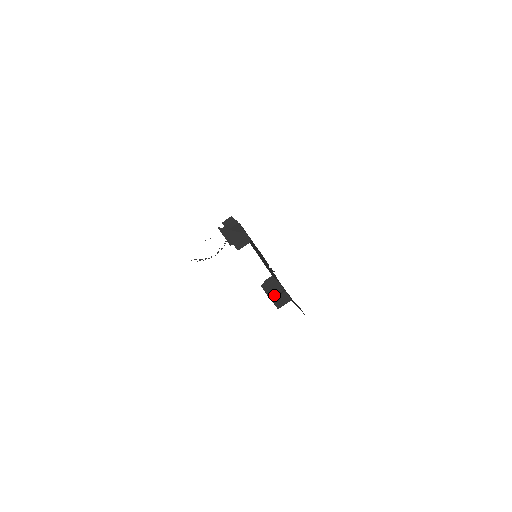
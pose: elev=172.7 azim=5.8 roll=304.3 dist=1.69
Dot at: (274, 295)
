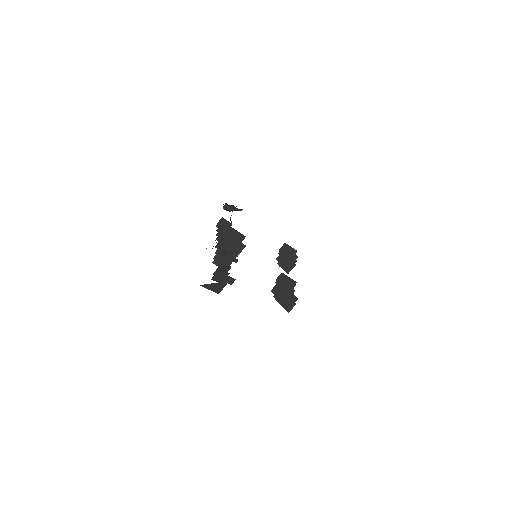
Dot at: (280, 302)
